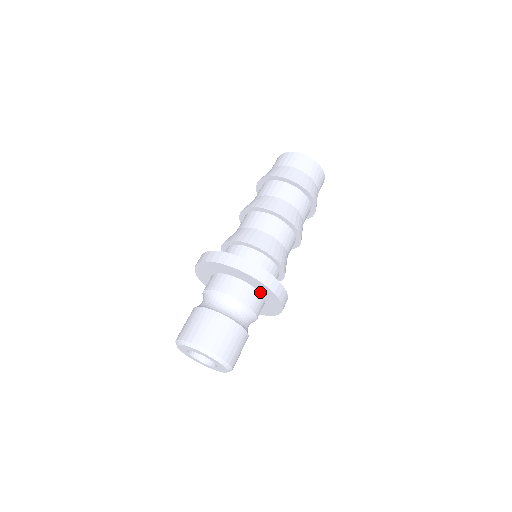
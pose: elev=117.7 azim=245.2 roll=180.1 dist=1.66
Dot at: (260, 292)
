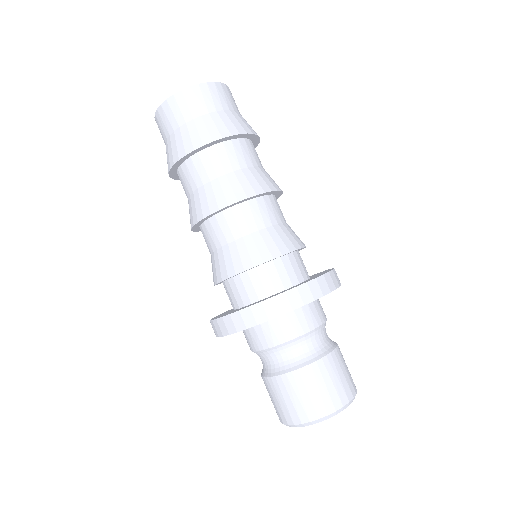
Dot at: occluded
